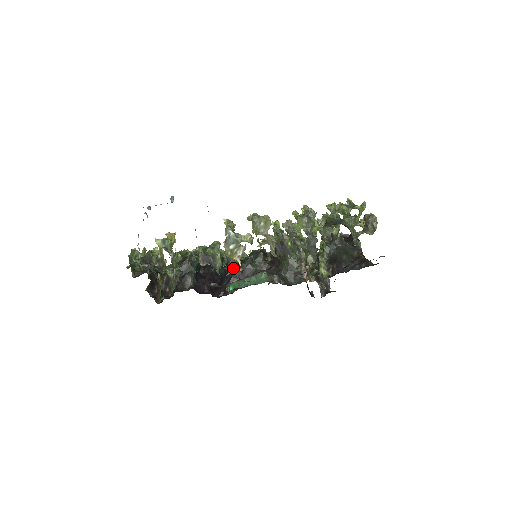
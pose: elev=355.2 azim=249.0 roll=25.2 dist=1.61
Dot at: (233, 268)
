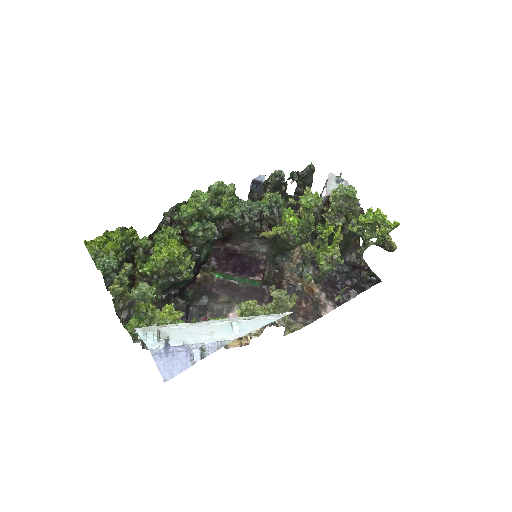
Dot at: occluded
